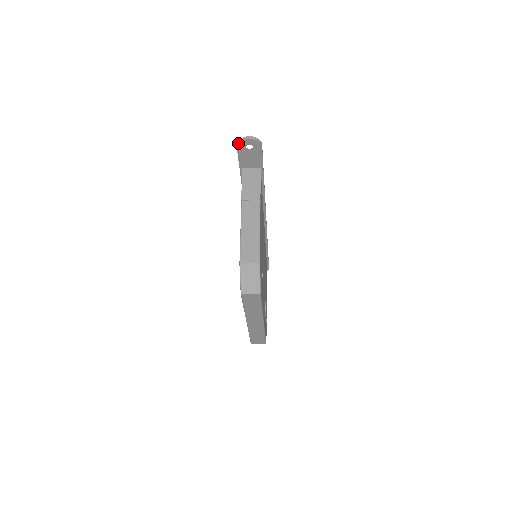
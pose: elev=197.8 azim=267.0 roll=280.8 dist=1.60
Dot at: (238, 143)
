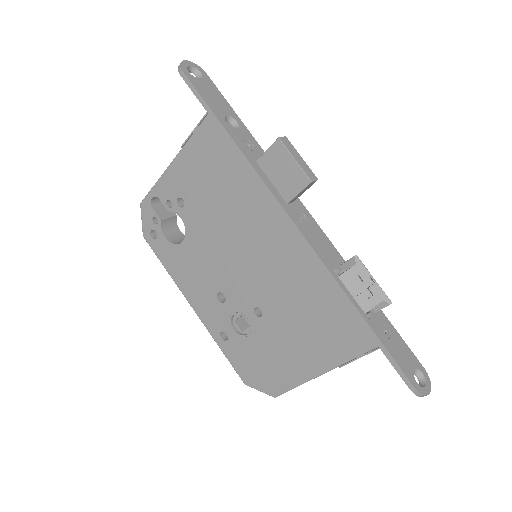
Dot at: occluded
